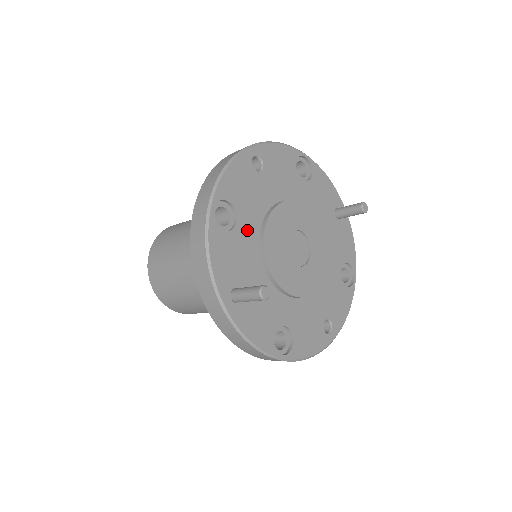
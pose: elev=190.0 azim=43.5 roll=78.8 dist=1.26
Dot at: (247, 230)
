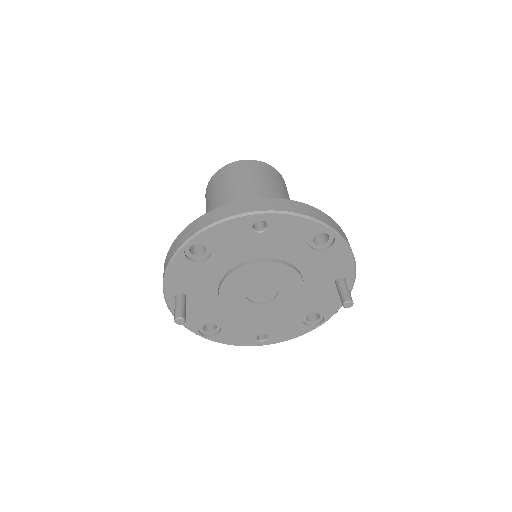
Dot at: (216, 266)
